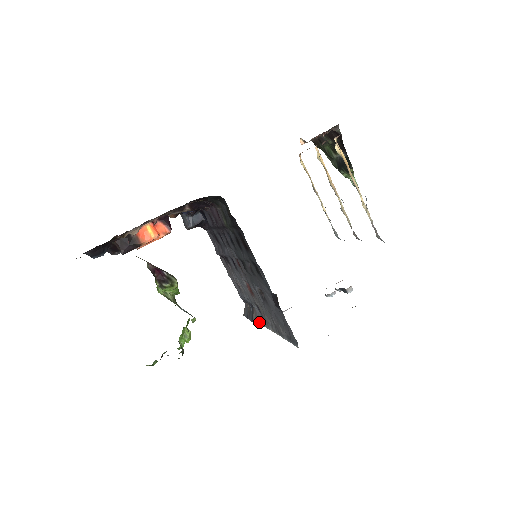
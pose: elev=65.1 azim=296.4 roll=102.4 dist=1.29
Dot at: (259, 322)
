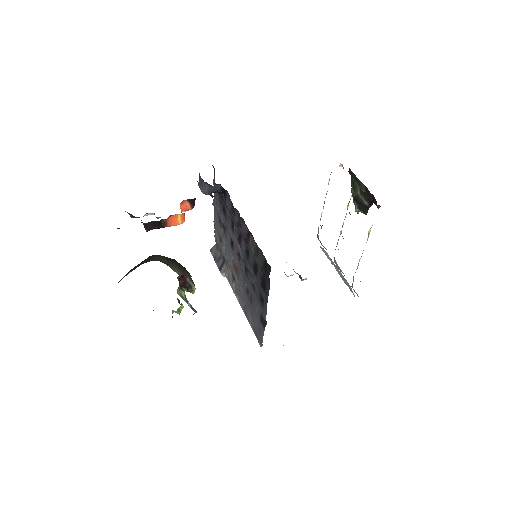
Dot at: (226, 277)
